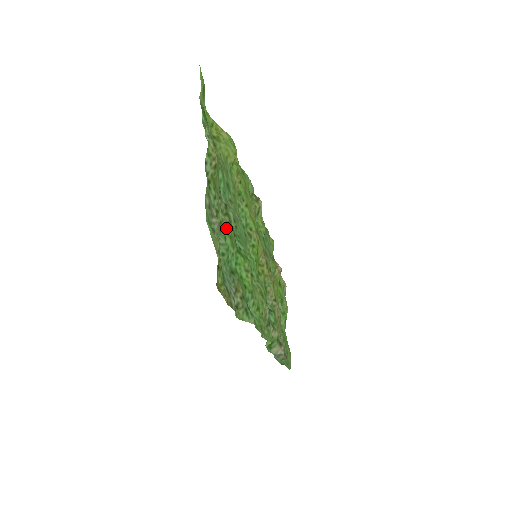
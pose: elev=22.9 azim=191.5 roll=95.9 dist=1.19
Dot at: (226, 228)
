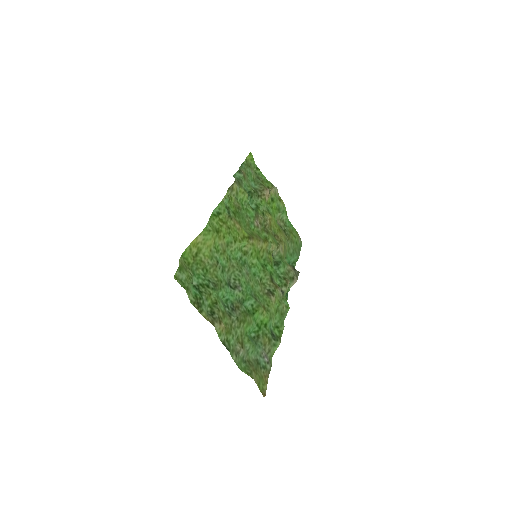
Dot at: (244, 330)
